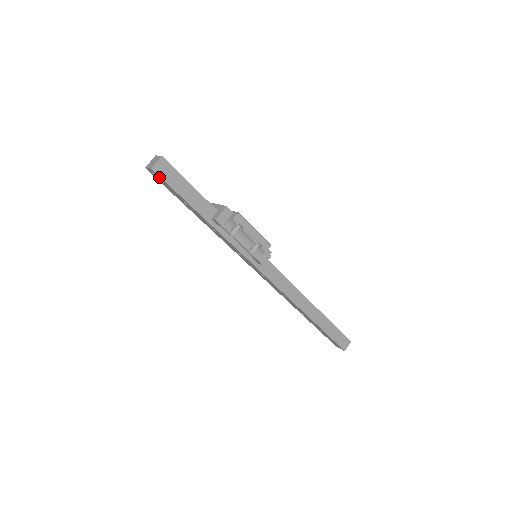
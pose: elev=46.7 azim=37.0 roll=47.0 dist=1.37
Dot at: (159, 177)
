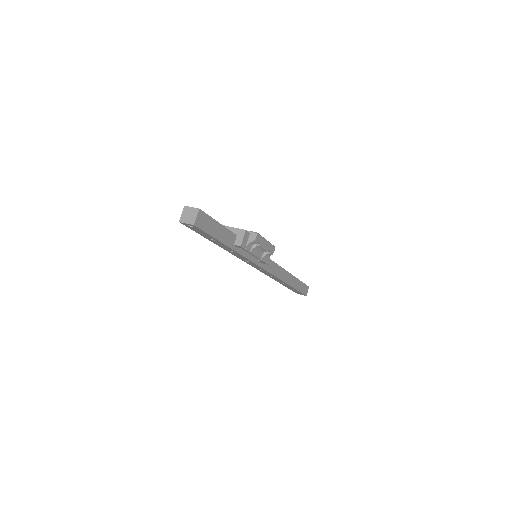
Dot at: (197, 228)
